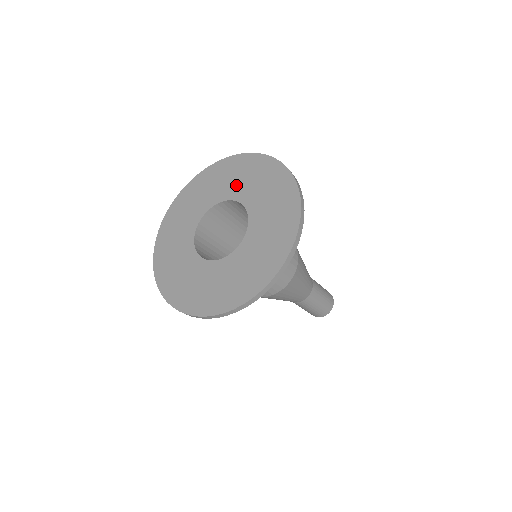
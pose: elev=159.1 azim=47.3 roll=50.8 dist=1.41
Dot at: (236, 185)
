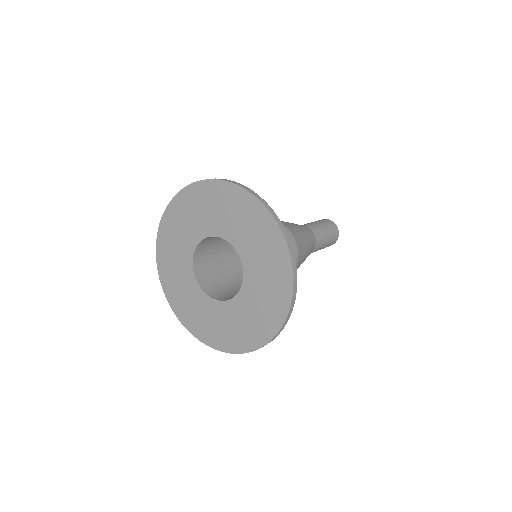
Dot at: (235, 228)
